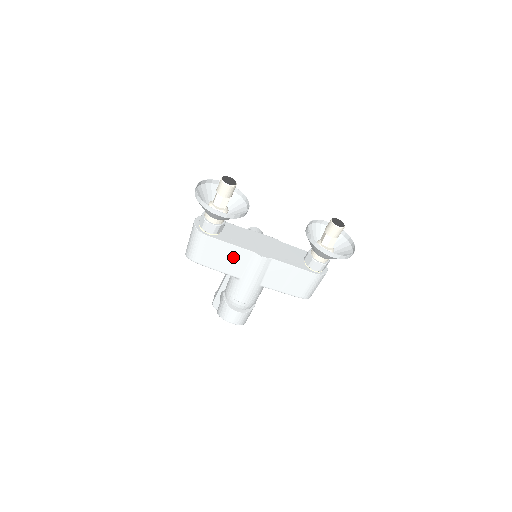
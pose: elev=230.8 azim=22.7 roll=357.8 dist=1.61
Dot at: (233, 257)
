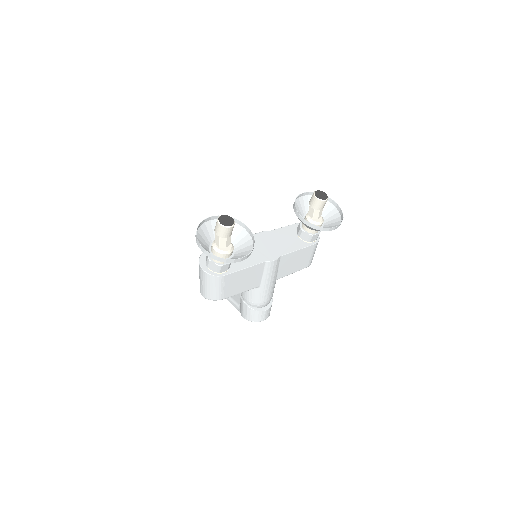
Dot at: (250, 276)
